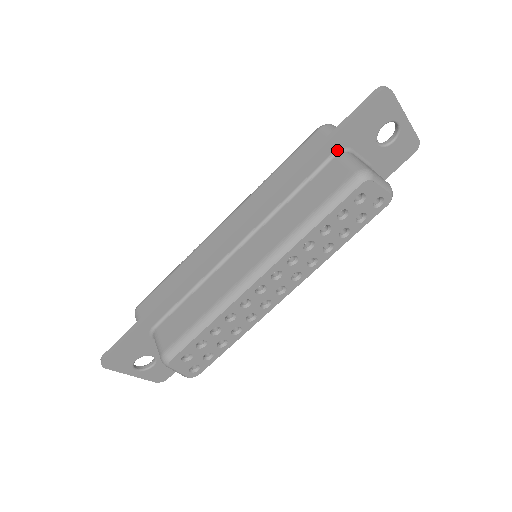
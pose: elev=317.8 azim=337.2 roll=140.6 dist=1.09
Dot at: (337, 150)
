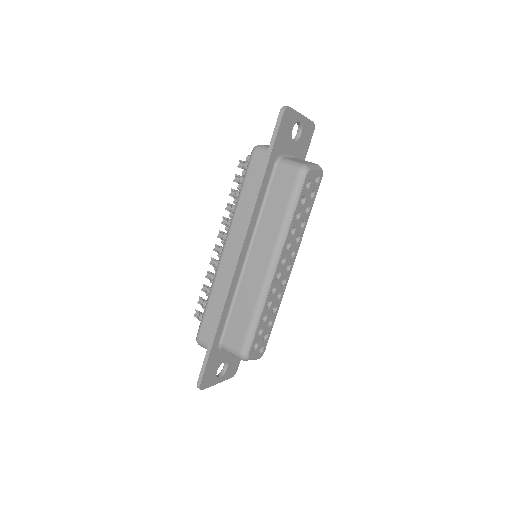
Dot at: (275, 161)
